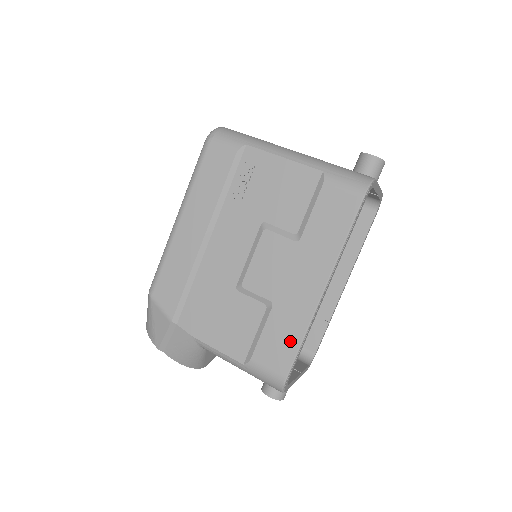
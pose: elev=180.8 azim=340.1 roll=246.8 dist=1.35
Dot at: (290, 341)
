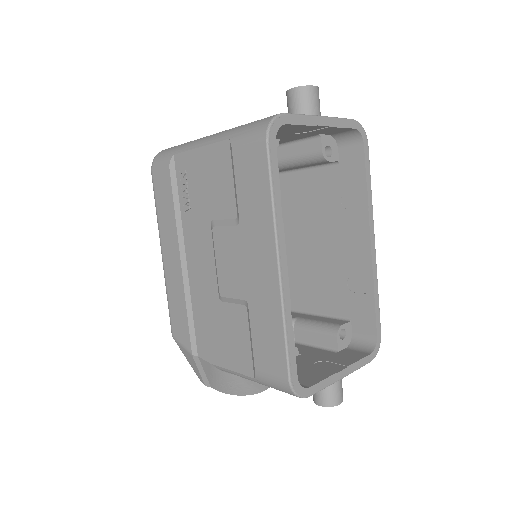
Dot at: (275, 336)
